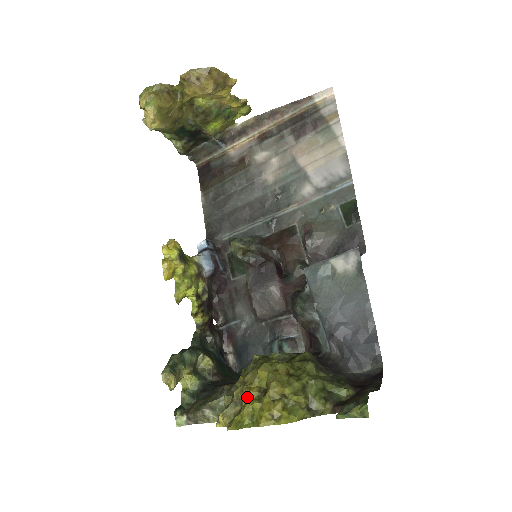
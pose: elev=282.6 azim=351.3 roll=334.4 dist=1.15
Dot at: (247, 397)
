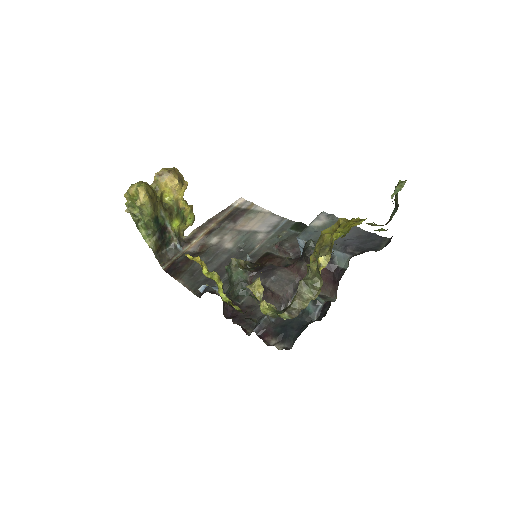
Dot at: (329, 234)
